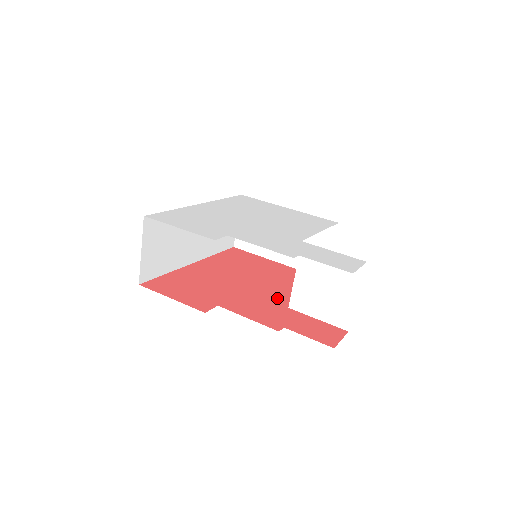
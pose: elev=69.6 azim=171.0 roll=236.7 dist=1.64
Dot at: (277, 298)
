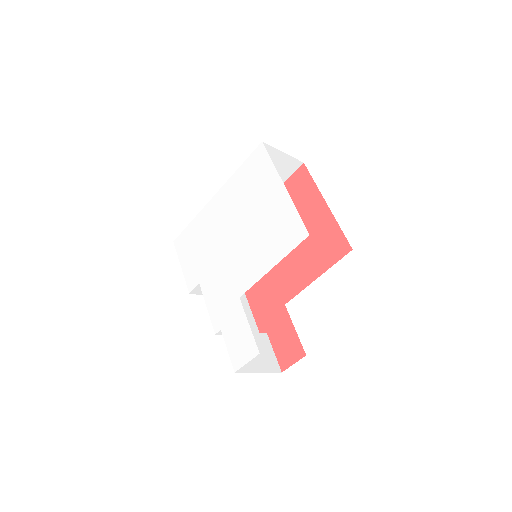
Dot at: (285, 286)
